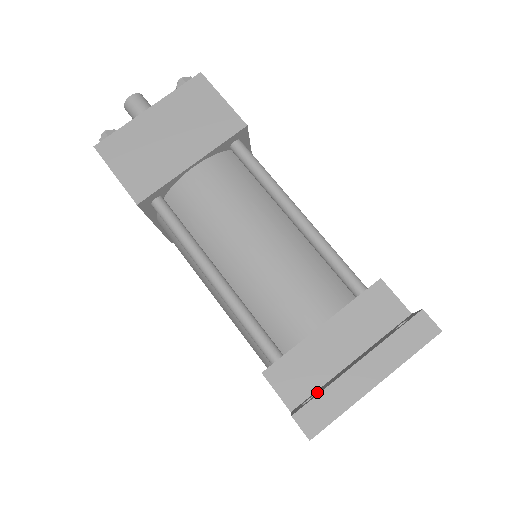
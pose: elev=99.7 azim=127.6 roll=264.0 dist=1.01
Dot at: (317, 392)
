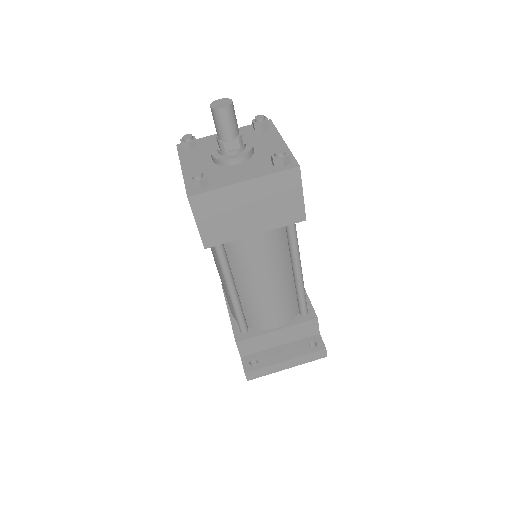
Dot at: (259, 360)
